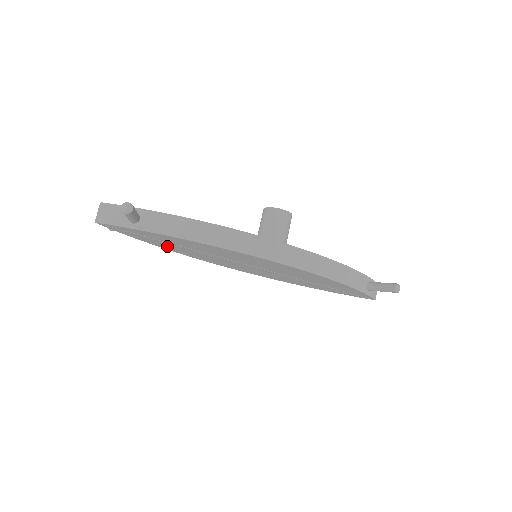
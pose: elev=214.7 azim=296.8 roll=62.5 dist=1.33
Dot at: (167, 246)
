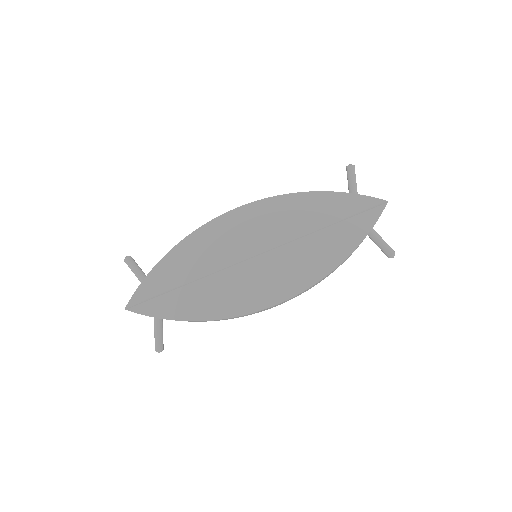
Dot at: (191, 305)
